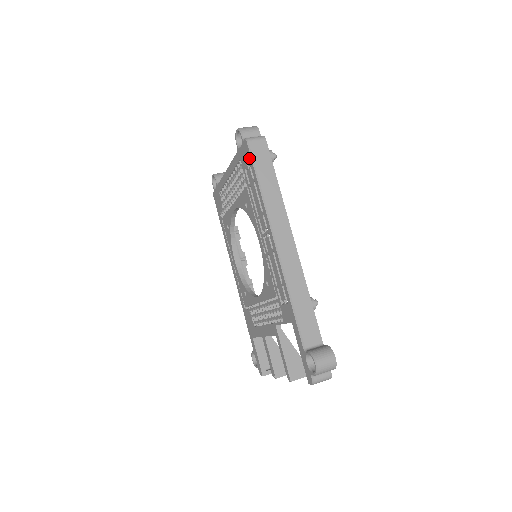
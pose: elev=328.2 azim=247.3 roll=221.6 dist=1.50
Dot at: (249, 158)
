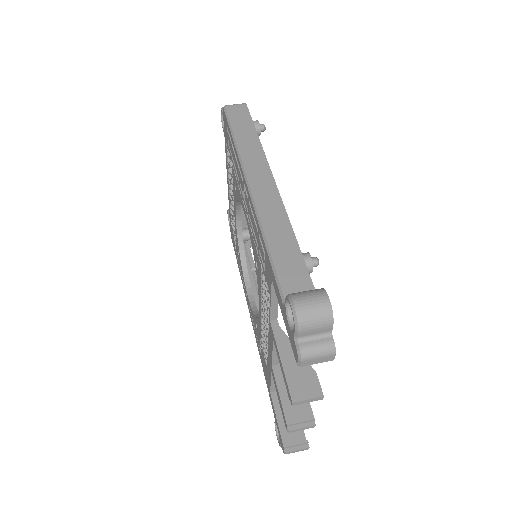
Dot at: (226, 122)
